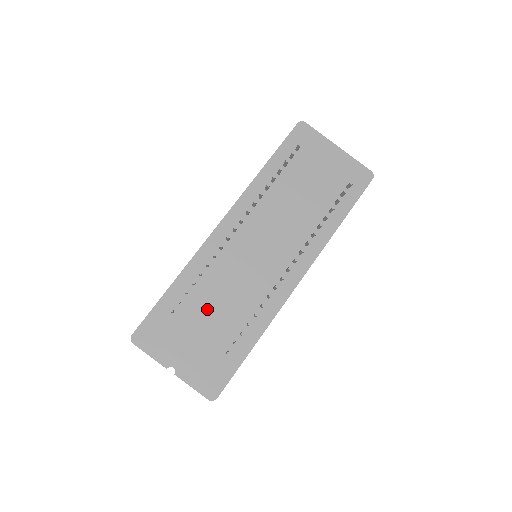
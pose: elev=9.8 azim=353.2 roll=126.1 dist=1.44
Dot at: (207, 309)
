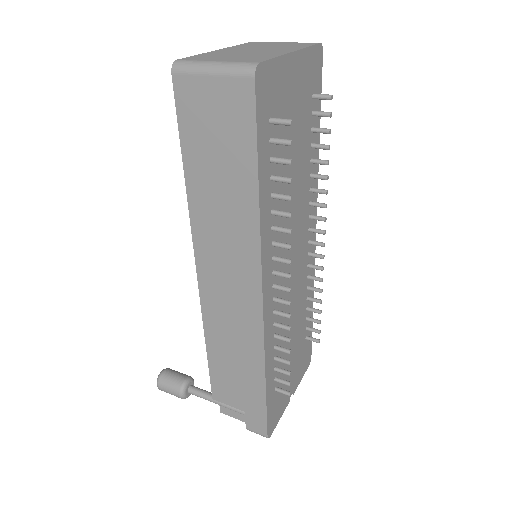
Dot at: occluded
